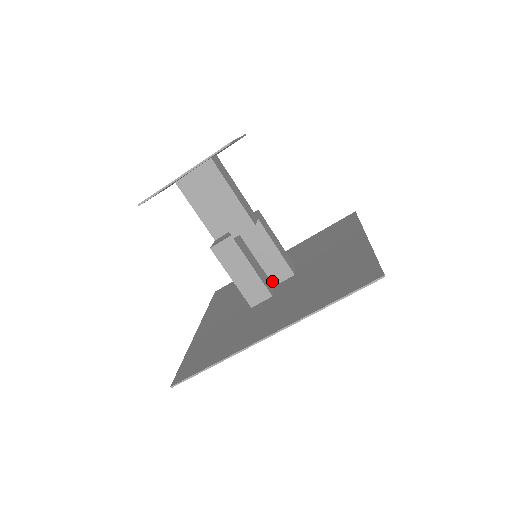
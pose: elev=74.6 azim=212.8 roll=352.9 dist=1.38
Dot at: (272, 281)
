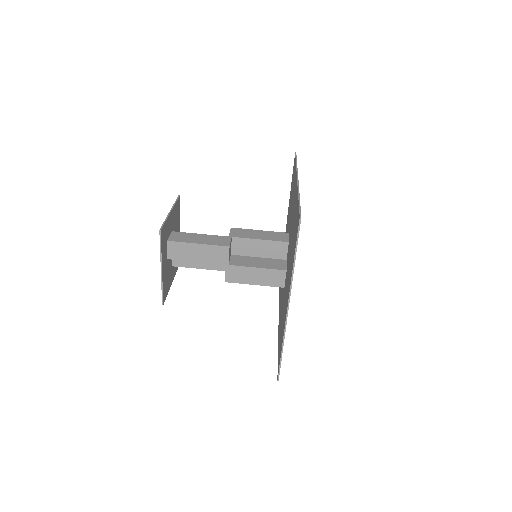
Dot at: (282, 258)
